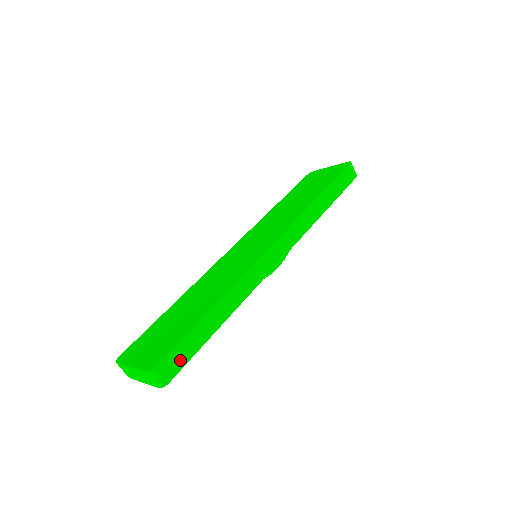
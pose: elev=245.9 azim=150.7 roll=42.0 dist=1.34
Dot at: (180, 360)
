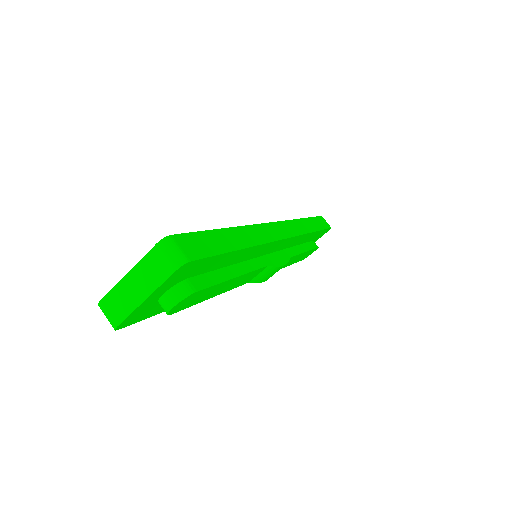
Dot at: (201, 249)
